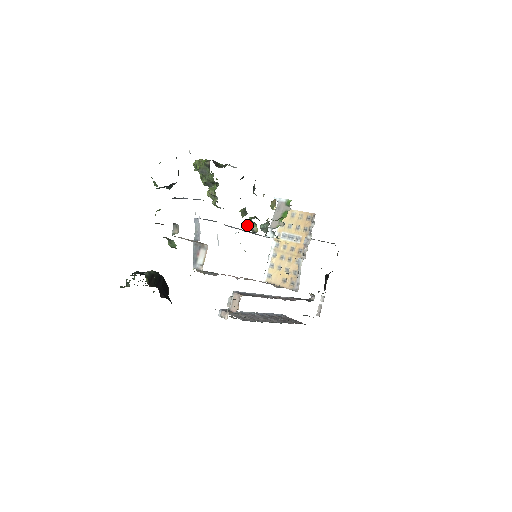
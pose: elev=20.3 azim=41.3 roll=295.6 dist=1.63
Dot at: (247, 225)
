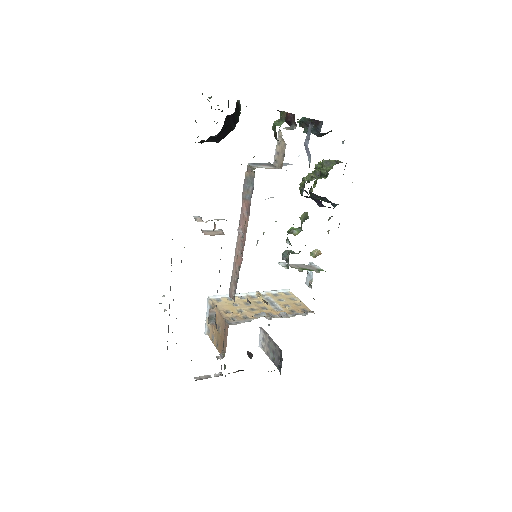
Dot at: (291, 228)
